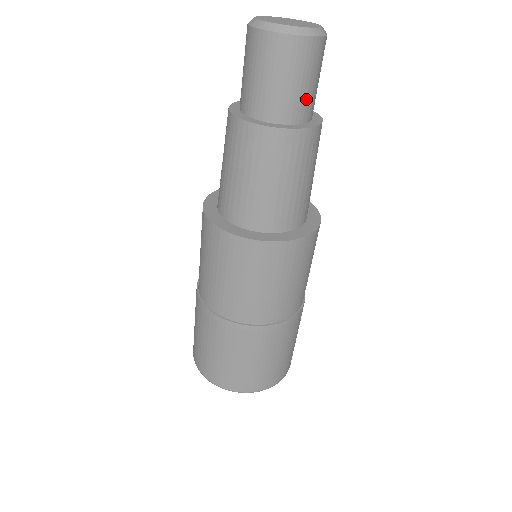
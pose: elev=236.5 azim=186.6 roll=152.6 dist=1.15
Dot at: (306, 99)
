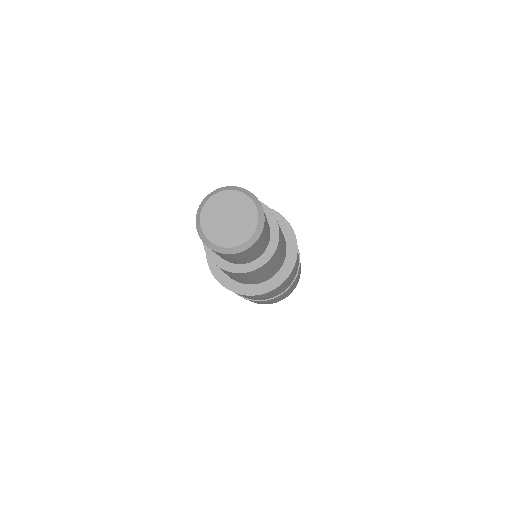
Dot at: (251, 258)
